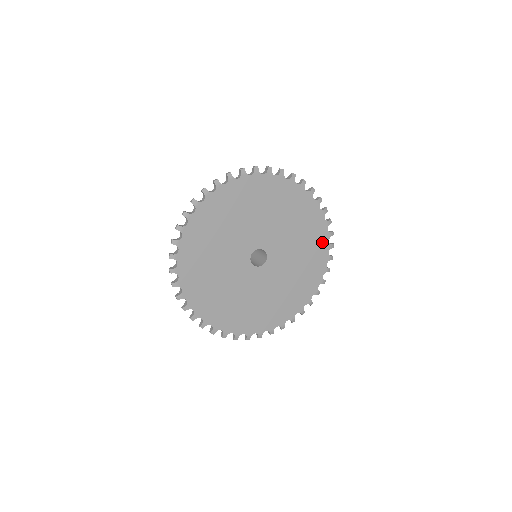
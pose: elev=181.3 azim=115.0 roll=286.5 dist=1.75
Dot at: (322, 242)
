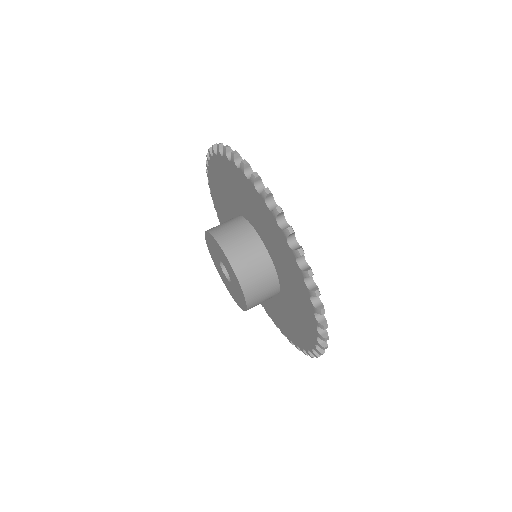
Dot at: occluded
